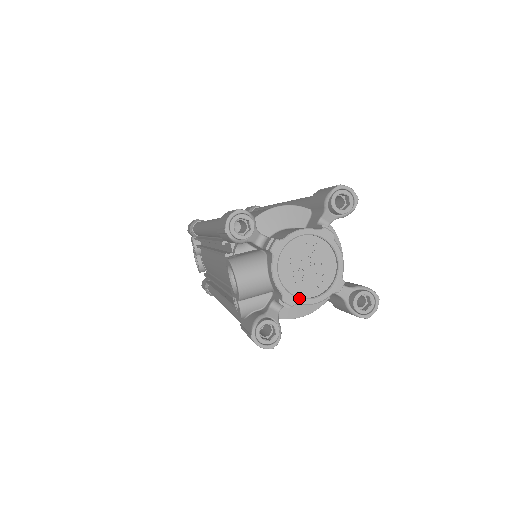
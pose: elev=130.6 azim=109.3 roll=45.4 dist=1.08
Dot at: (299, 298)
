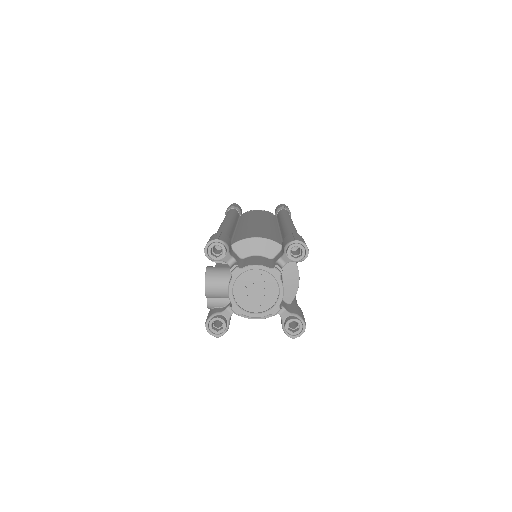
Dot at: (243, 311)
